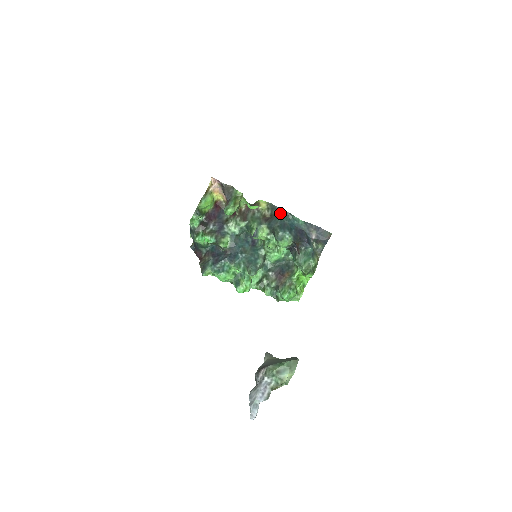
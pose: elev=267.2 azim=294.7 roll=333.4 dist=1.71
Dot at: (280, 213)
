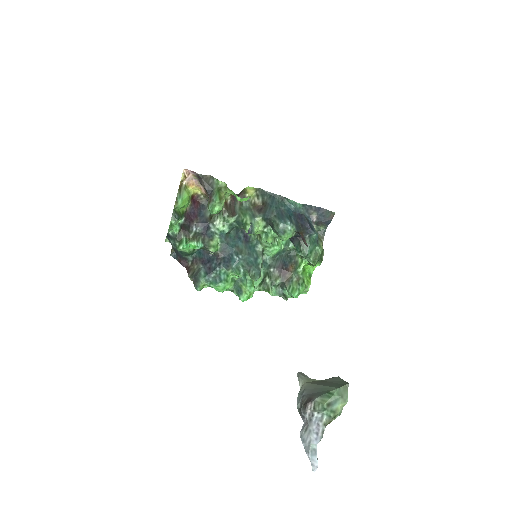
Dot at: (273, 199)
